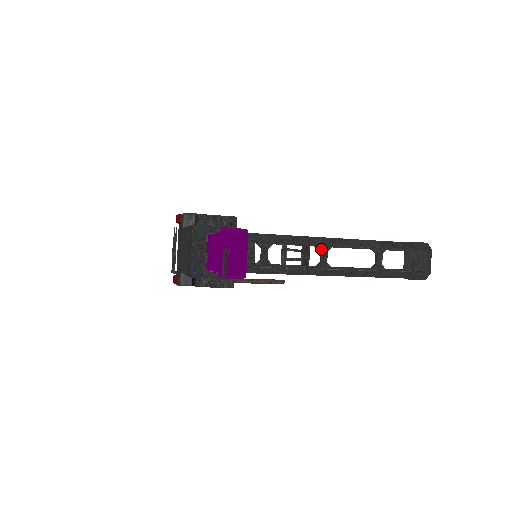
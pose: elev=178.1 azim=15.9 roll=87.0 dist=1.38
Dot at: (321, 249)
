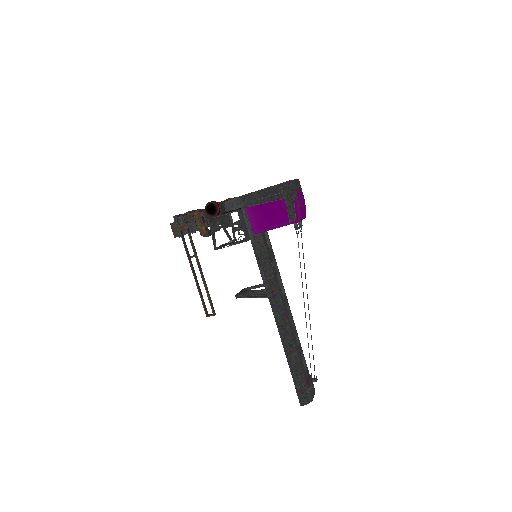
Dot at: (286, 298)
